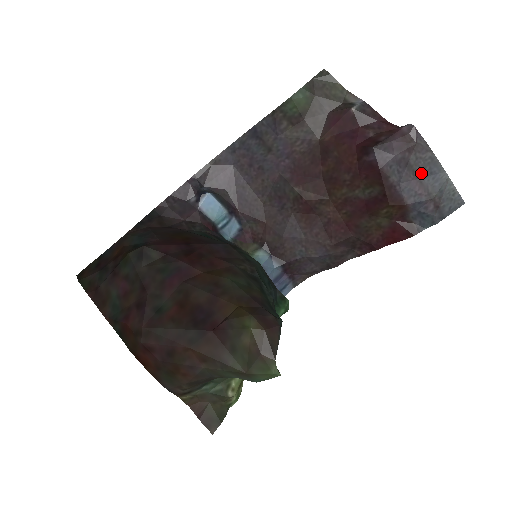
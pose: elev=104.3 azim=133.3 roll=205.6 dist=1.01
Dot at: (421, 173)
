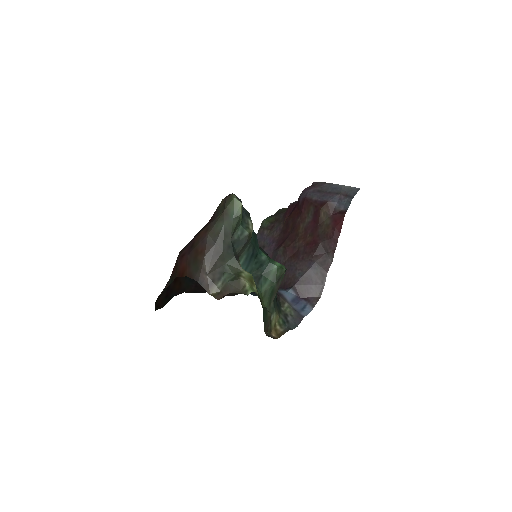
Dot at: (328, 190)
